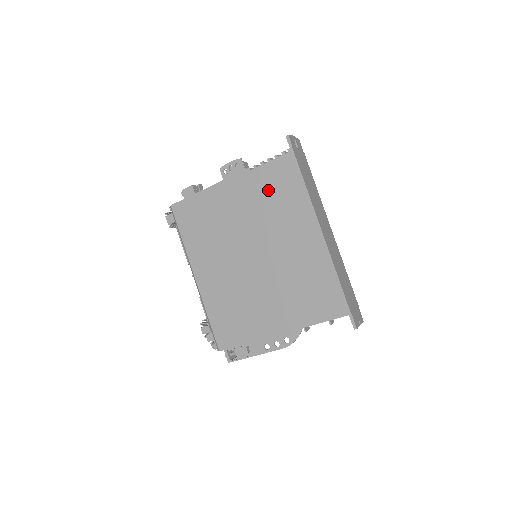
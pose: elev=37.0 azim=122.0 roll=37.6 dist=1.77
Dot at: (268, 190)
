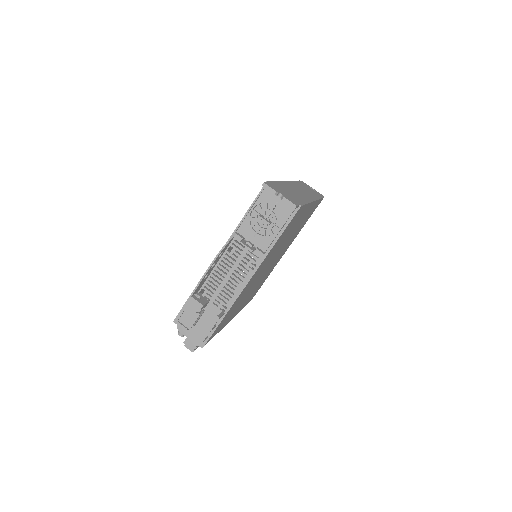
Dot at: occluded
